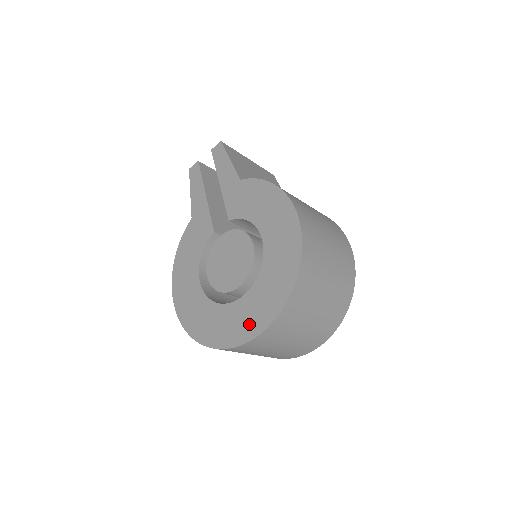
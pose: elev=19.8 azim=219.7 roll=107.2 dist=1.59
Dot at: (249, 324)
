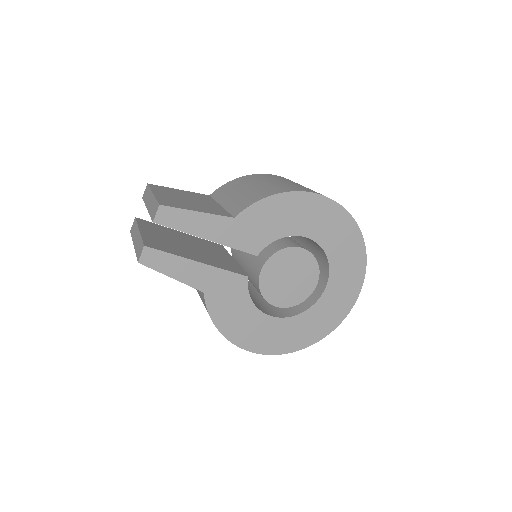
Dot at: (349, 291)
